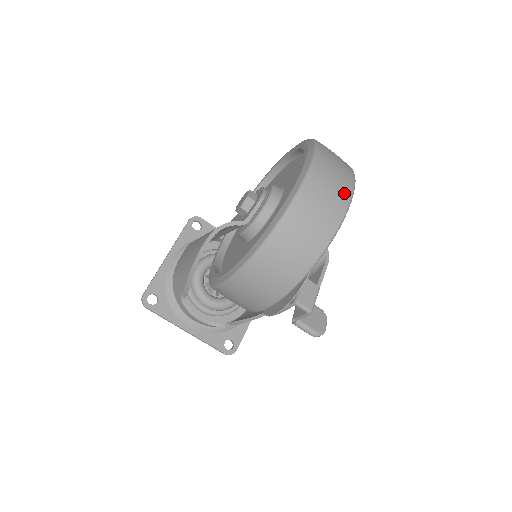
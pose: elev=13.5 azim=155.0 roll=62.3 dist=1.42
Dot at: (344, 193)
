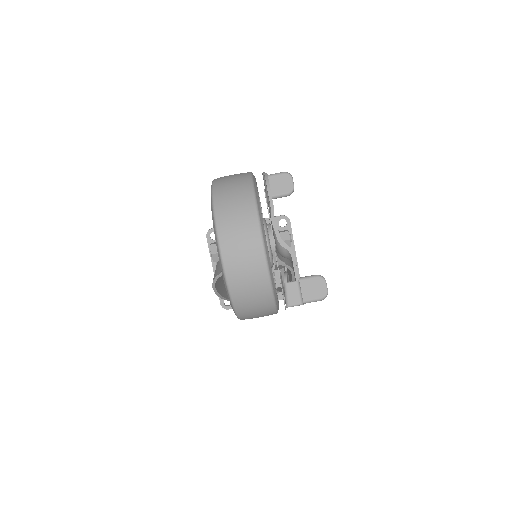
Dot at: (254, 244)
